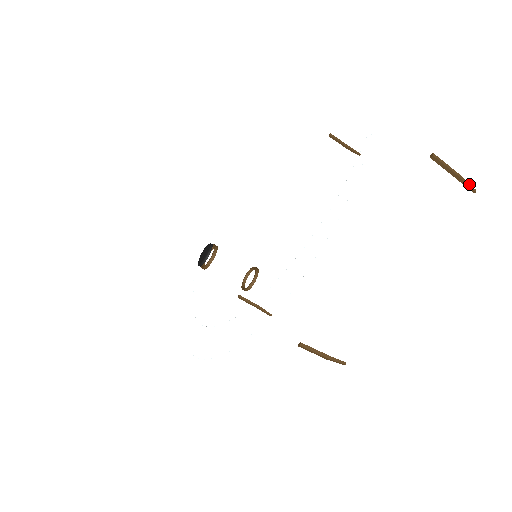
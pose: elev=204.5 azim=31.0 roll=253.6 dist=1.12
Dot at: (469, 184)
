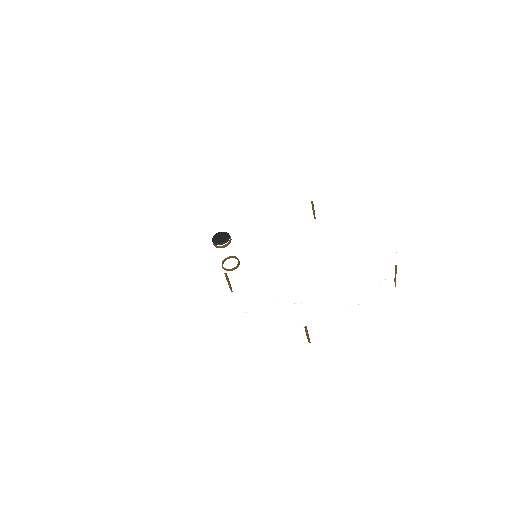
Dot at: occluded
